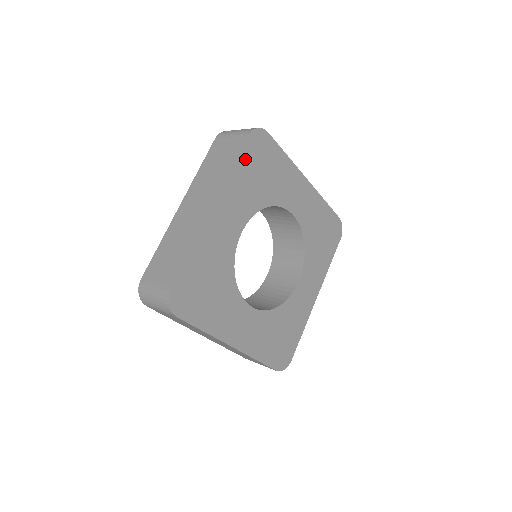
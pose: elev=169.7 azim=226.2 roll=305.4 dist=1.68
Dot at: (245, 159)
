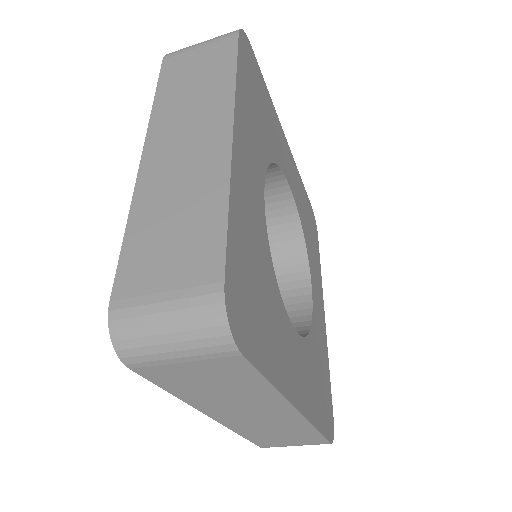
Dot at: (243, 70)
